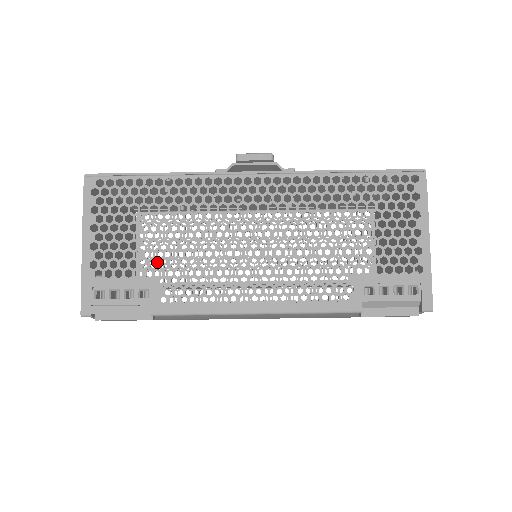
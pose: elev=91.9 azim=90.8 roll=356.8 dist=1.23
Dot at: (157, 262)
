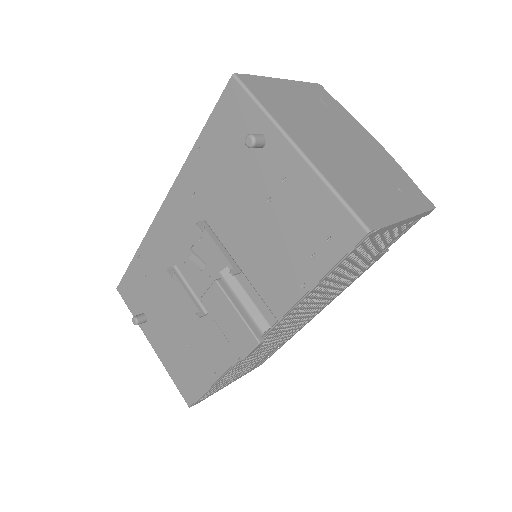
Dot at: (265, 354)
